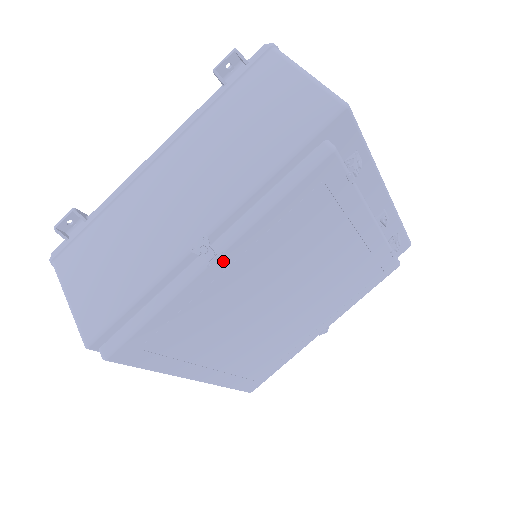
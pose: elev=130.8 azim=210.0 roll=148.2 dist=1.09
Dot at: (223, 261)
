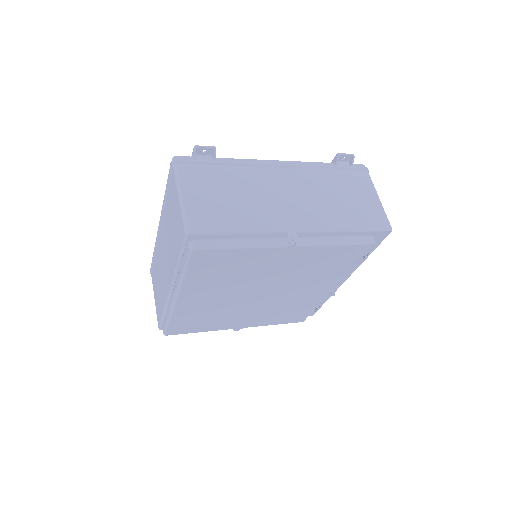
Dot at: (290, 250)
